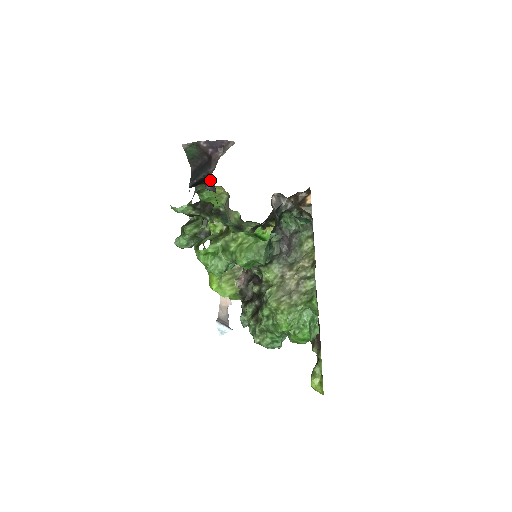
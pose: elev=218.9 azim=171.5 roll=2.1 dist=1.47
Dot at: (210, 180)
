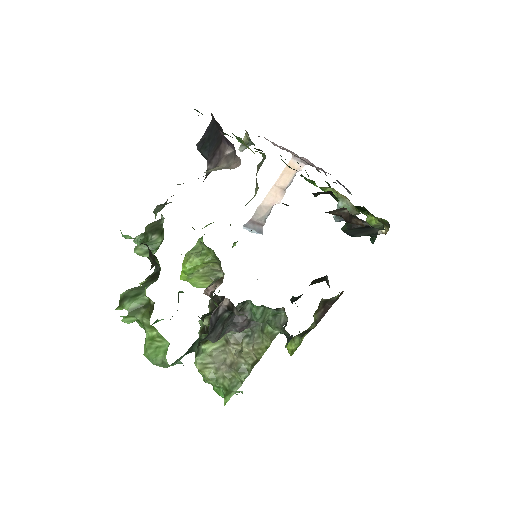
Dot at: (205, 177)
